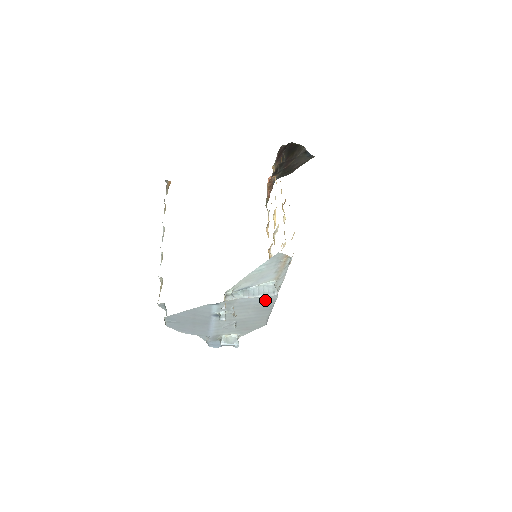
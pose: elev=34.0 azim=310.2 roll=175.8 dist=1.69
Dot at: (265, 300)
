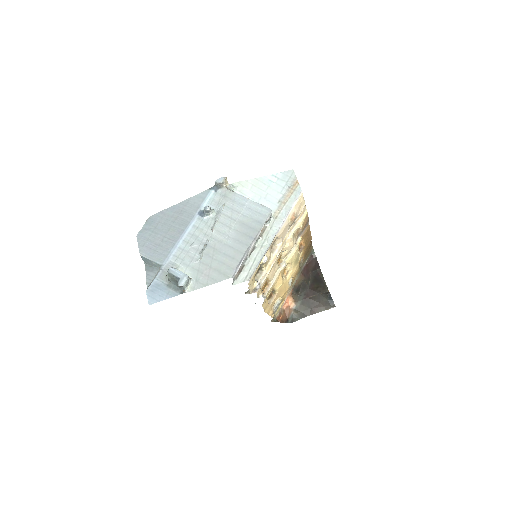
Dot at: (256, 213)
